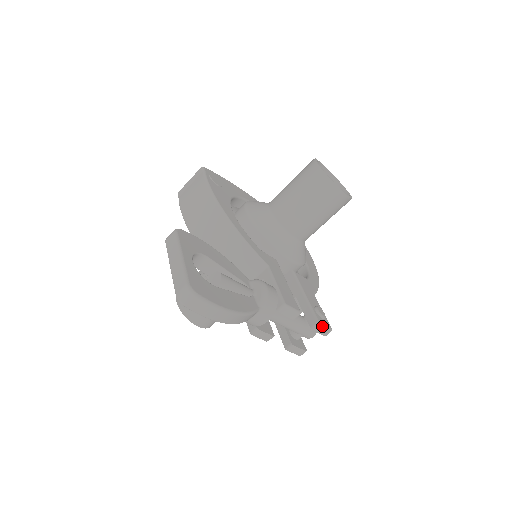
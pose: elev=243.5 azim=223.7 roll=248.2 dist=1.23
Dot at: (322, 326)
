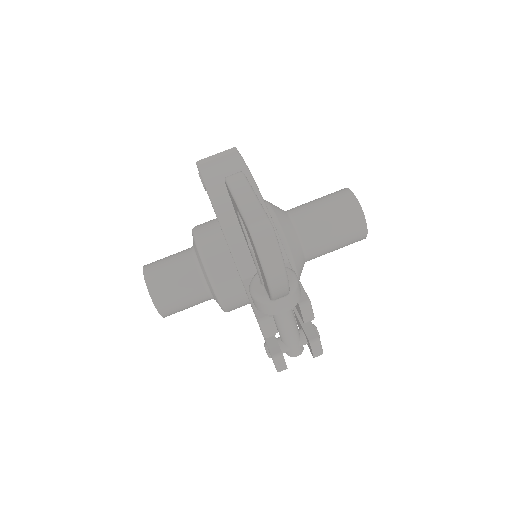
Dot at: (320, 344)
